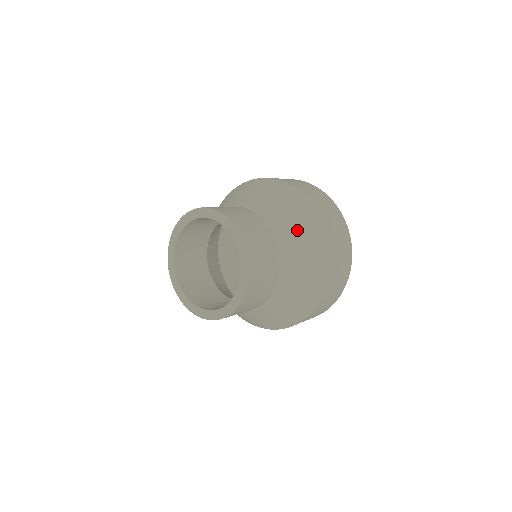
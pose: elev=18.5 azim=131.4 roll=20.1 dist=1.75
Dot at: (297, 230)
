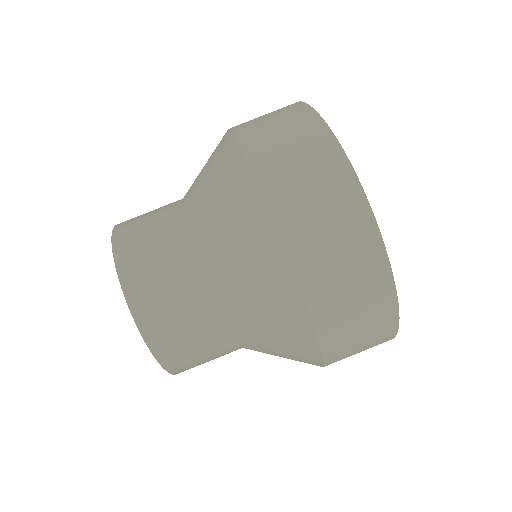
Dot at: (231, 242)
